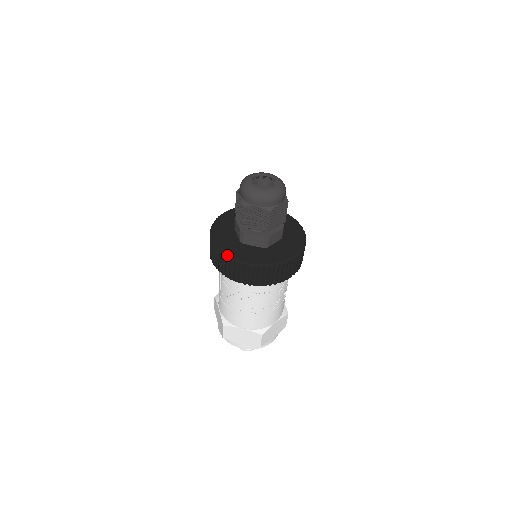
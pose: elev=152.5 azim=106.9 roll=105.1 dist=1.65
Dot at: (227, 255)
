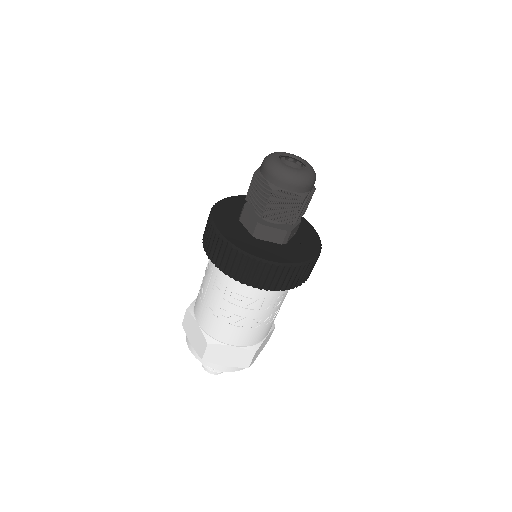
Dot at: (212, 215)
